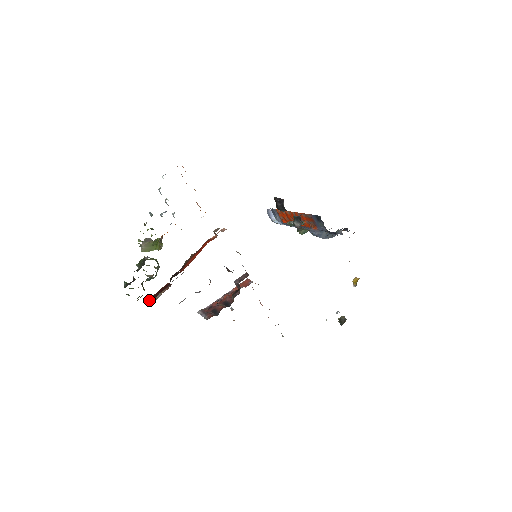
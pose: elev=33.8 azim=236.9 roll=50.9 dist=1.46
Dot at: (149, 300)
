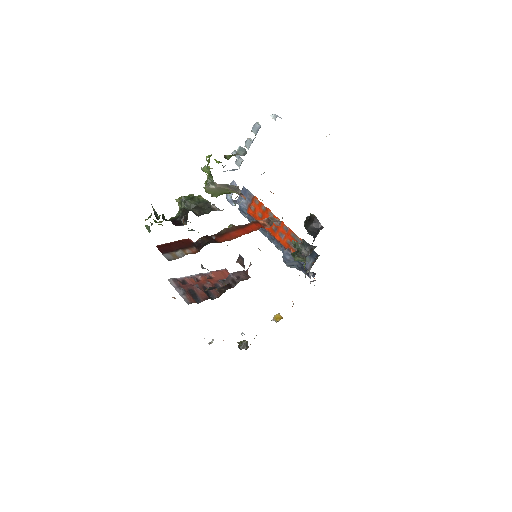
Dot at: (162, 248)
